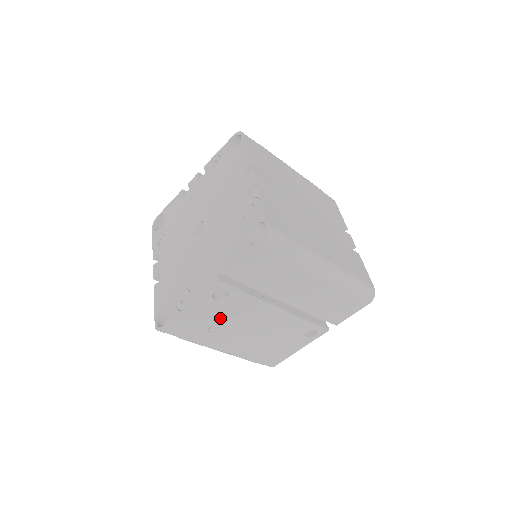
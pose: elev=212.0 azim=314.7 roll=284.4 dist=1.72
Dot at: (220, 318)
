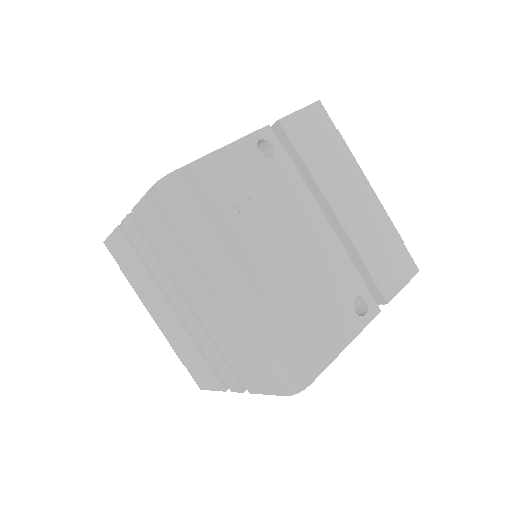
Dot at: (256, 194)
